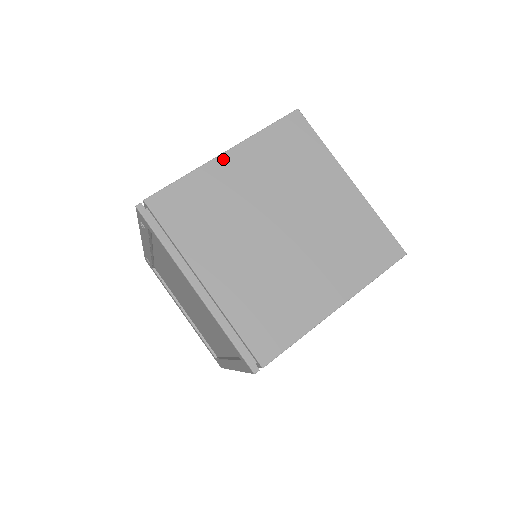
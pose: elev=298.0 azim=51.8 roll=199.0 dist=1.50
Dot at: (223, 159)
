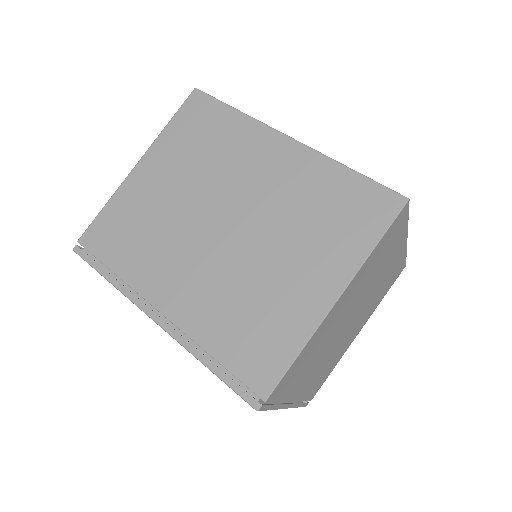
Dot at: (335, 308)
